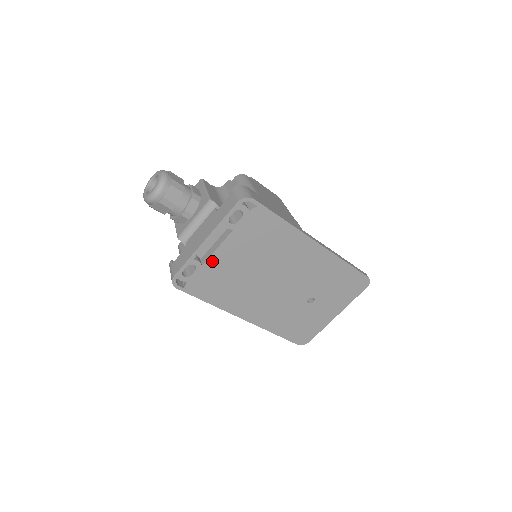
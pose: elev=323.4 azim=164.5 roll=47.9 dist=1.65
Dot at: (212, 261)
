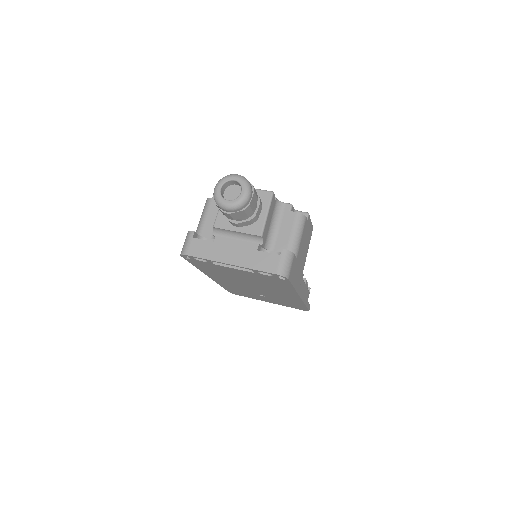
Dot at: (222, 267)
